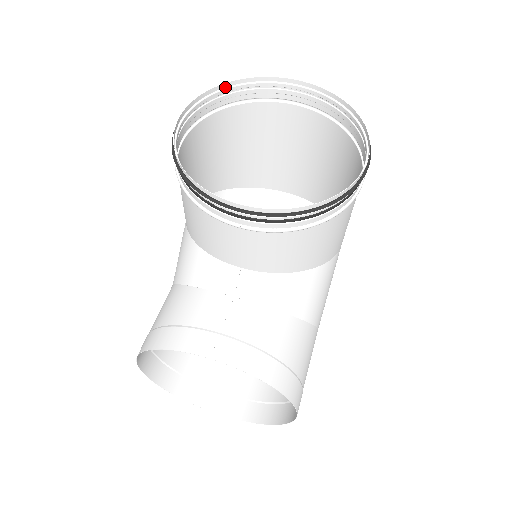
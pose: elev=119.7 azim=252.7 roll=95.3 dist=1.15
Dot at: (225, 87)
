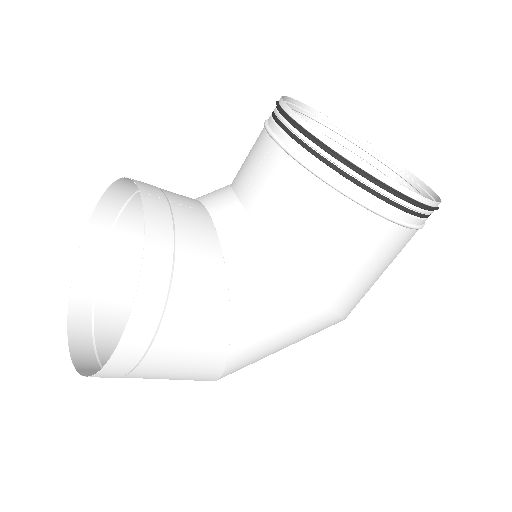
Dot at: (362, 143)
